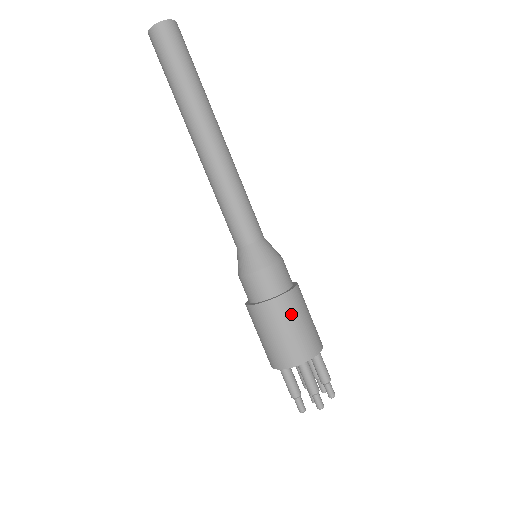
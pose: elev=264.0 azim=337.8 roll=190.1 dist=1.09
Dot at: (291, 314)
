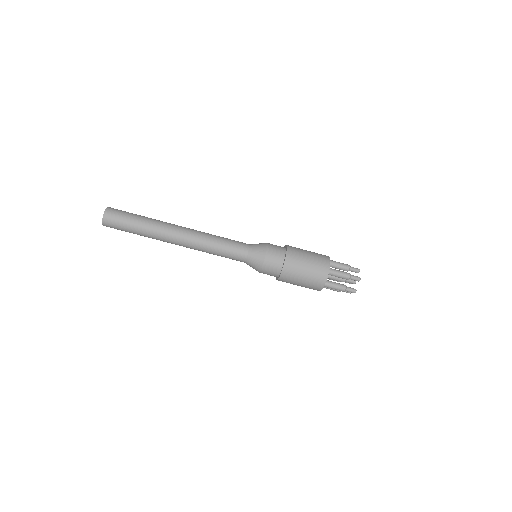
Dot at: (294, 277)
